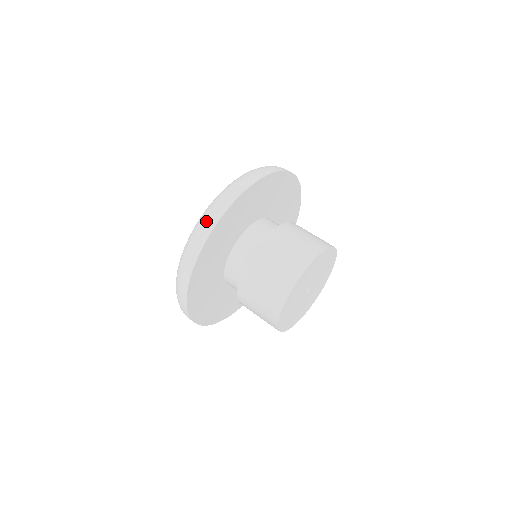
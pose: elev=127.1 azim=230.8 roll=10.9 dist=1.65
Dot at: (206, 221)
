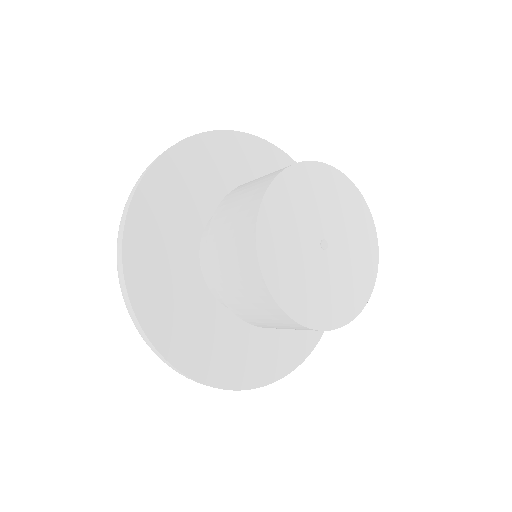
Dot at: occluded
